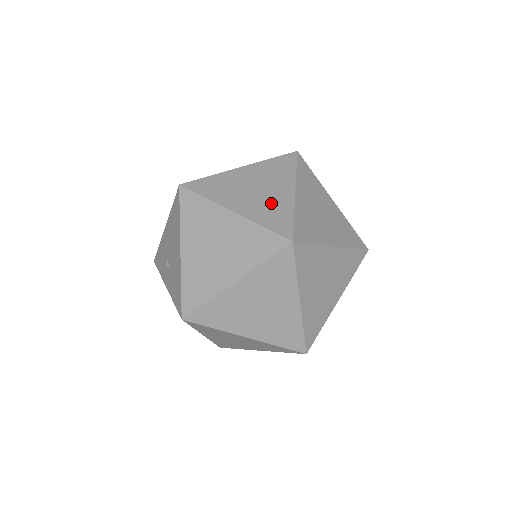
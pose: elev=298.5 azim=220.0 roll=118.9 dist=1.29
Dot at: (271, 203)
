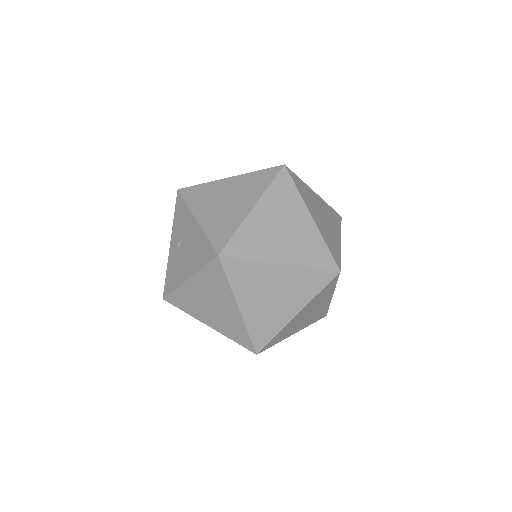
Dot at: (271, 316)
